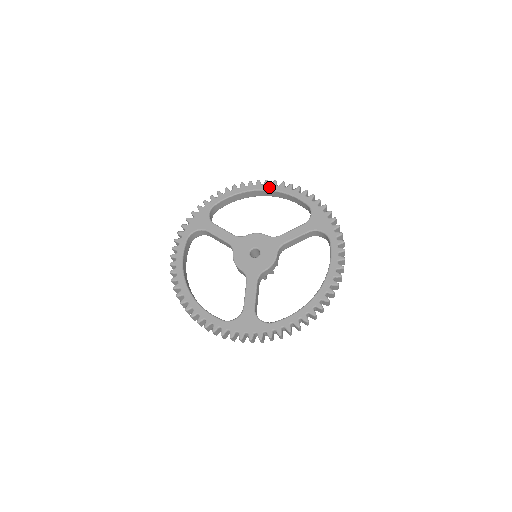
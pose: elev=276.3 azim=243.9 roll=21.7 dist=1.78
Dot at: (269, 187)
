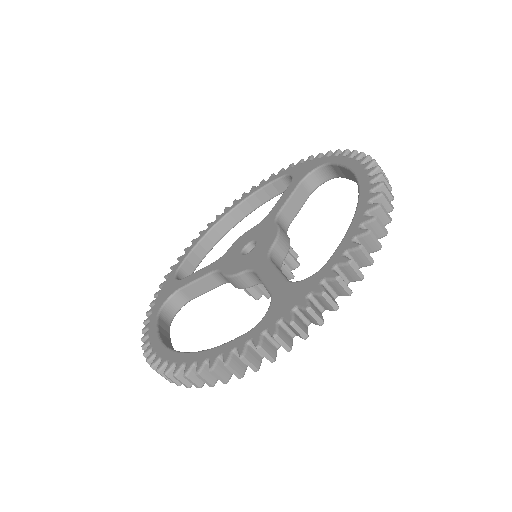
Dot at: (231, 207)
